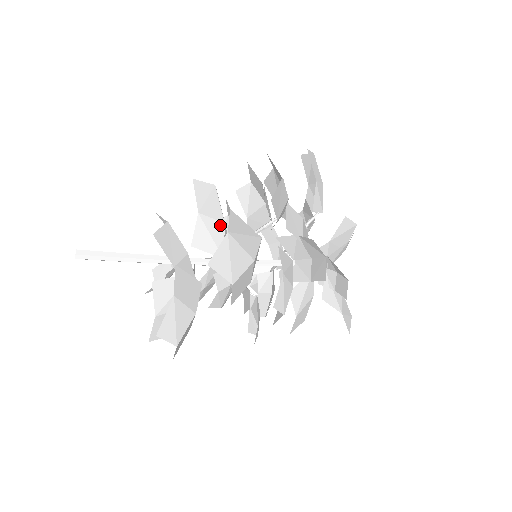
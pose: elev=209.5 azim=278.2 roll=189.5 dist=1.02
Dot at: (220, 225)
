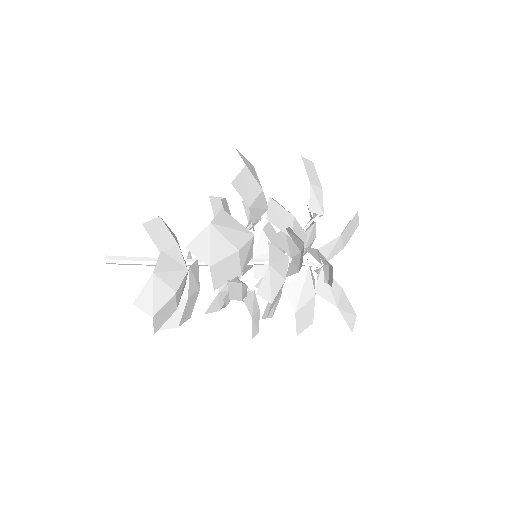
Dot at: occluded
